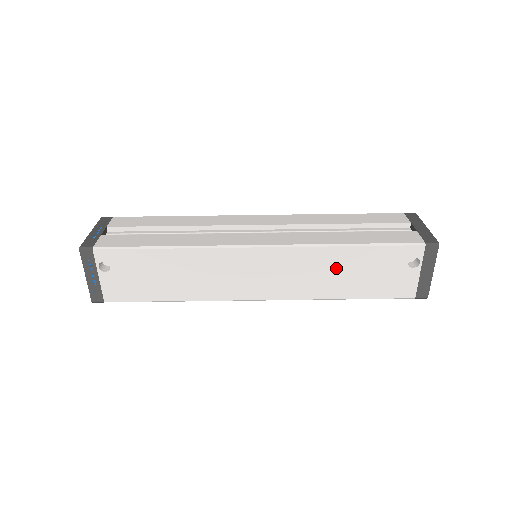
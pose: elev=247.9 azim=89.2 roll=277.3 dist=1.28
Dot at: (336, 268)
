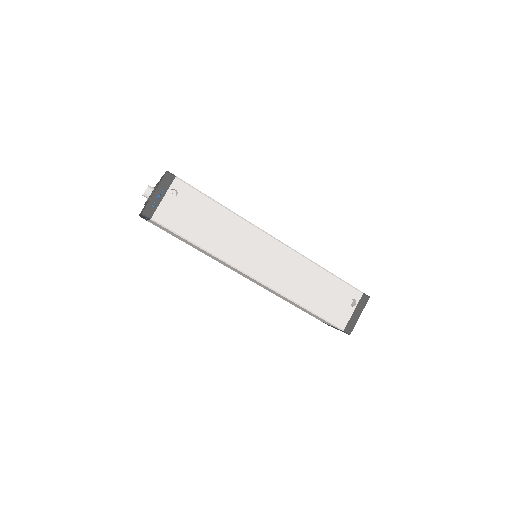
Dot at: (311, 281)
